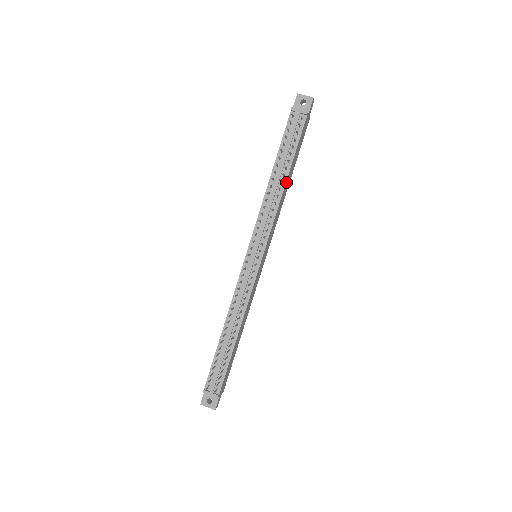
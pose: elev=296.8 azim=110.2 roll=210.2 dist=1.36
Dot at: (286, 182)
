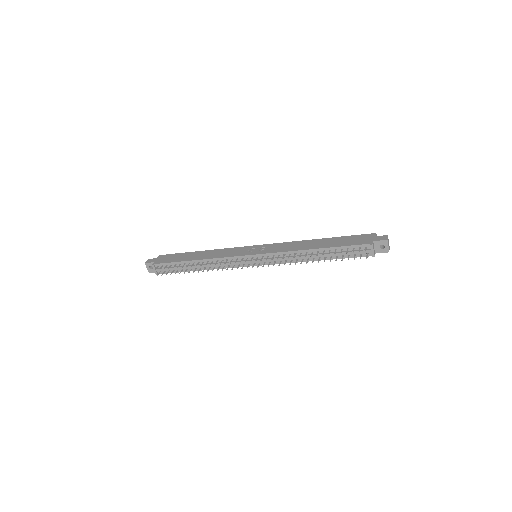
Dot at: (316, 259)
